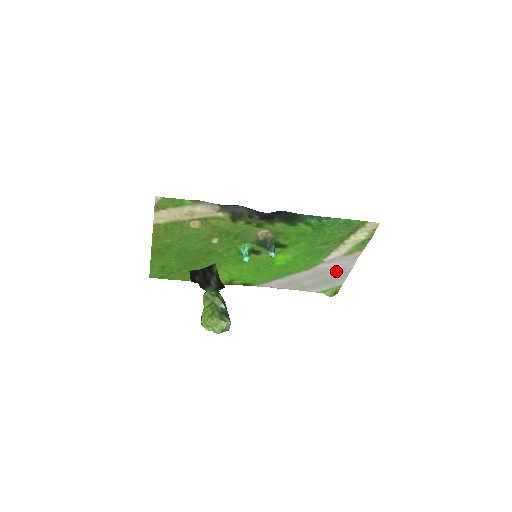
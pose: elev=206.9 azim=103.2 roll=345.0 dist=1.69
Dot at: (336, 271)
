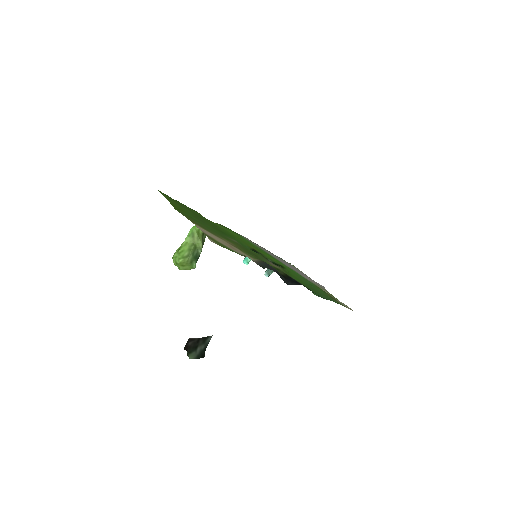
Dot at: occluded
